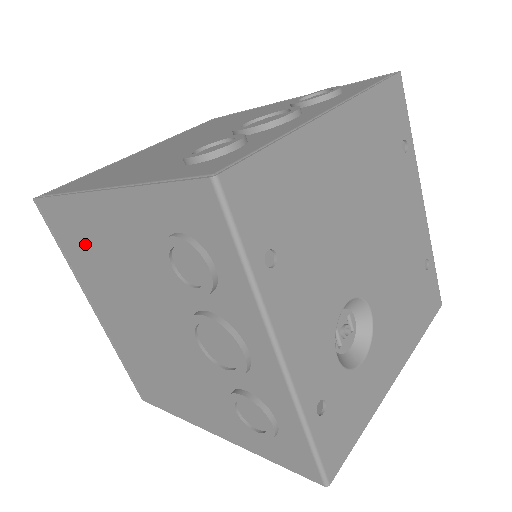
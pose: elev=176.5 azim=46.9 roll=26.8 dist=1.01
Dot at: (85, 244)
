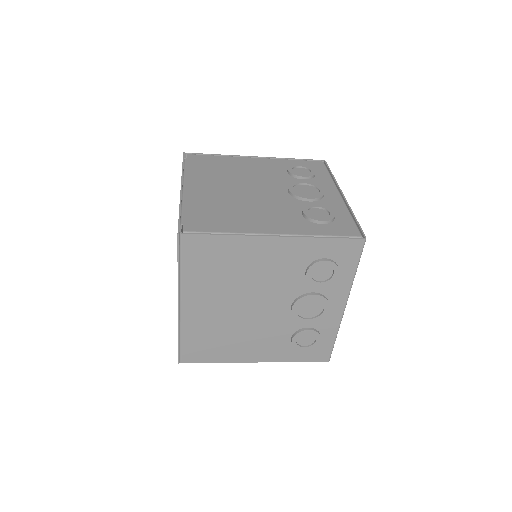
Dot at: (222, 263)
